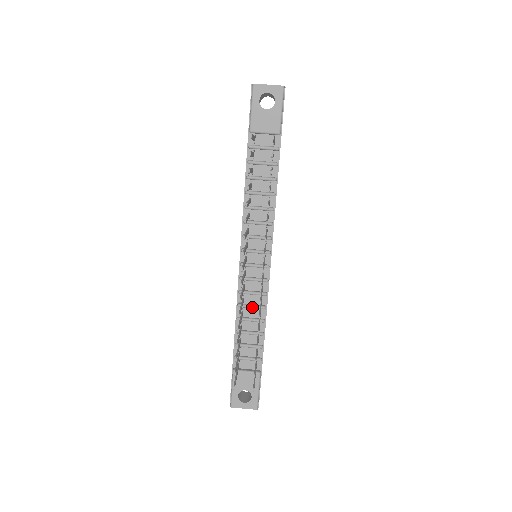
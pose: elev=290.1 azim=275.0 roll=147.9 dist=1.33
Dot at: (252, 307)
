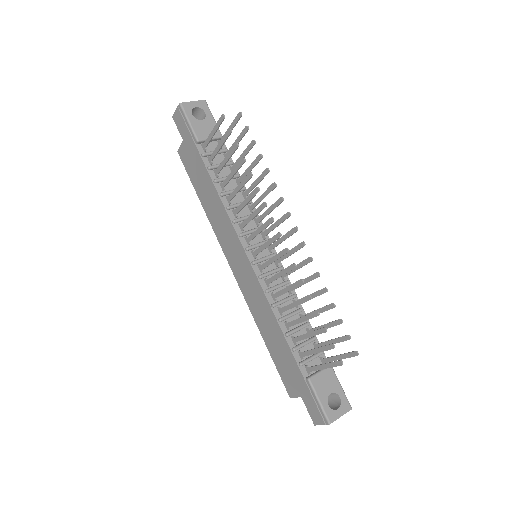
Dot at: (286, 300)
